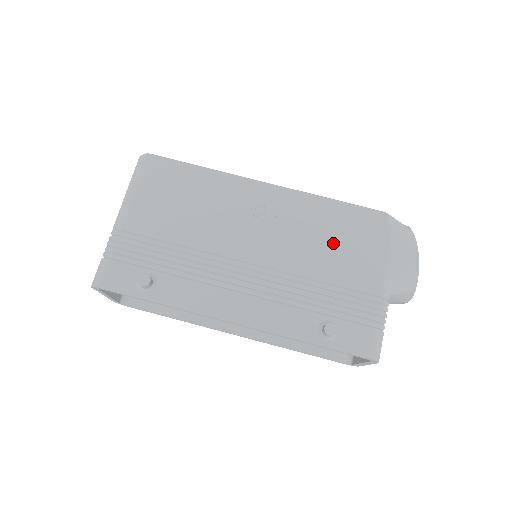
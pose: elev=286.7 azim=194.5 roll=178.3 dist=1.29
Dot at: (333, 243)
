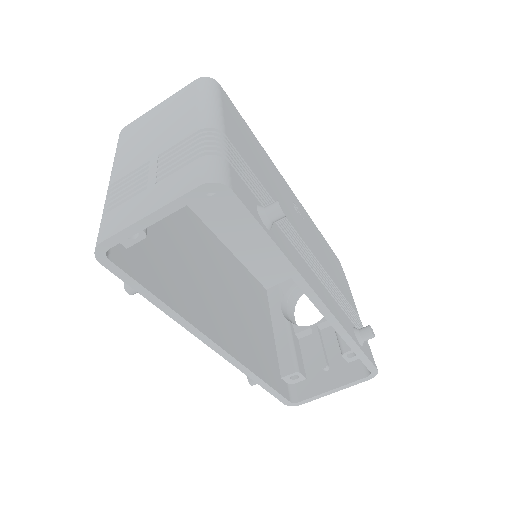
Dot at: (331, 263)
